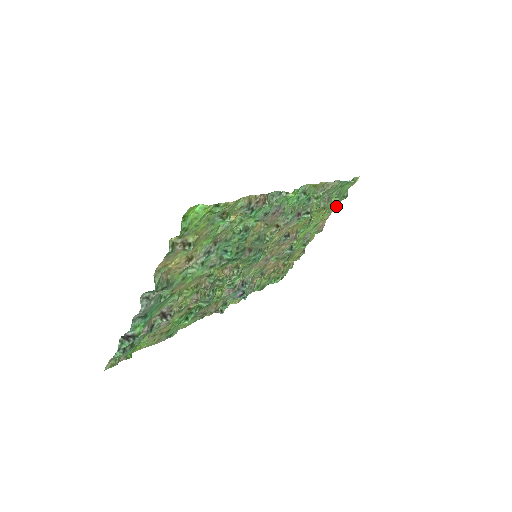
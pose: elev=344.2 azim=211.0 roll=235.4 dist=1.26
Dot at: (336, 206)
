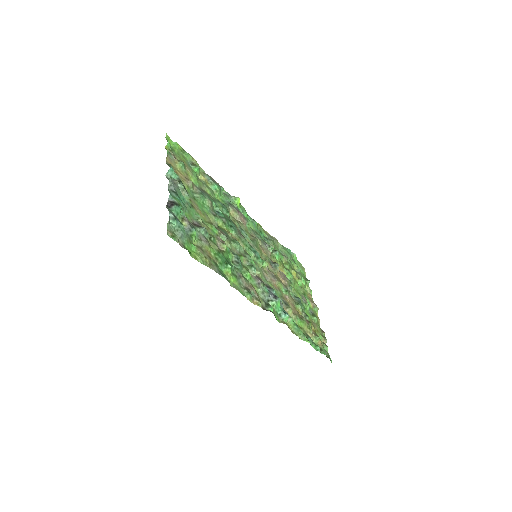
Dot at: (308, 287)
